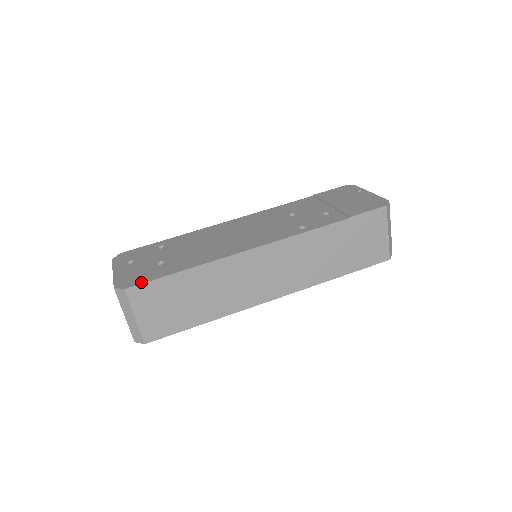
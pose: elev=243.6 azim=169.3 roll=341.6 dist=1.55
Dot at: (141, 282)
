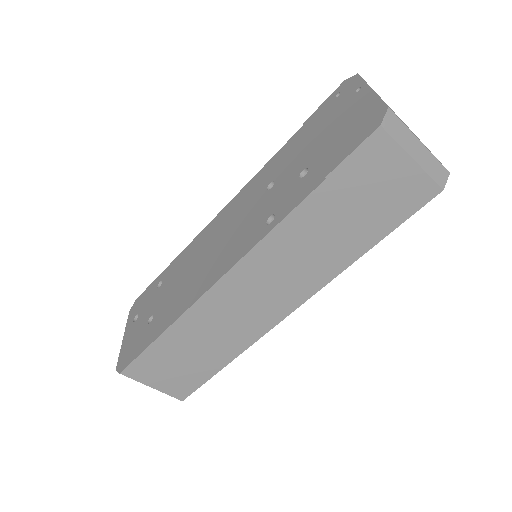
Dot at: (130, 361)
